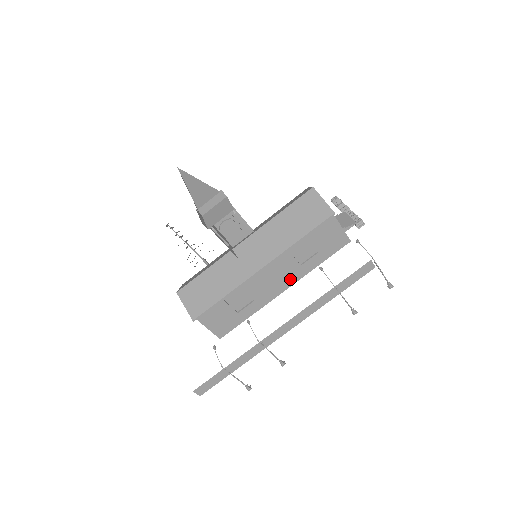
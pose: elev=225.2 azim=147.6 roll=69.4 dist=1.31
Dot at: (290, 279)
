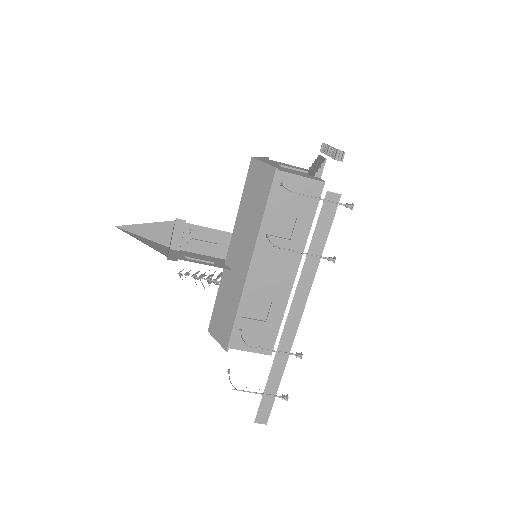
Dot at: (291, 260)
